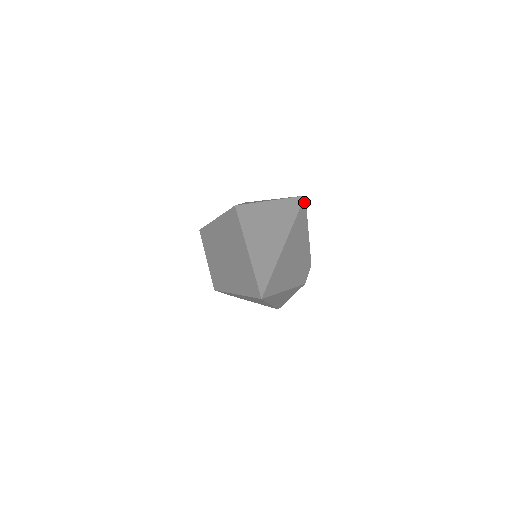
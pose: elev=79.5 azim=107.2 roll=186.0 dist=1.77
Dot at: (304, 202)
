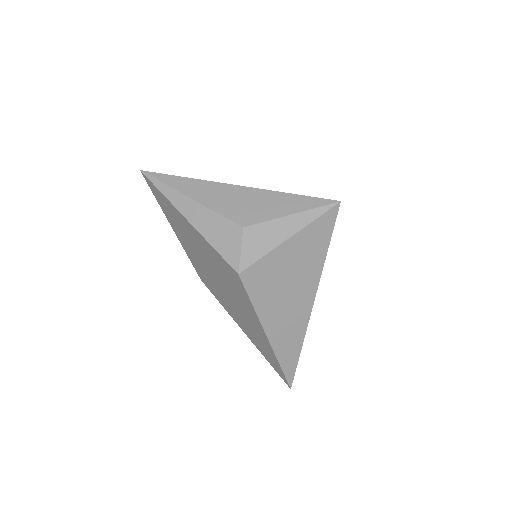
Dot at: (337, 211)
